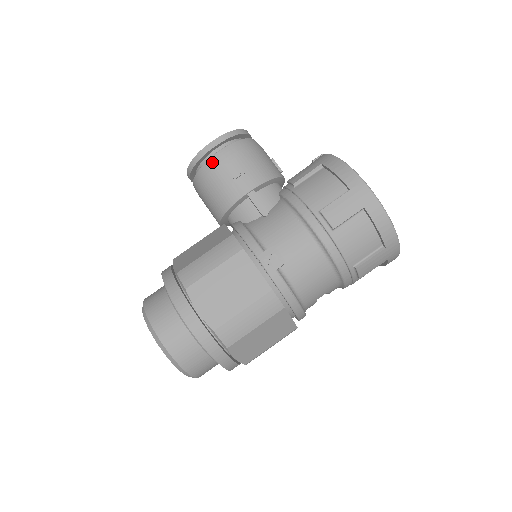
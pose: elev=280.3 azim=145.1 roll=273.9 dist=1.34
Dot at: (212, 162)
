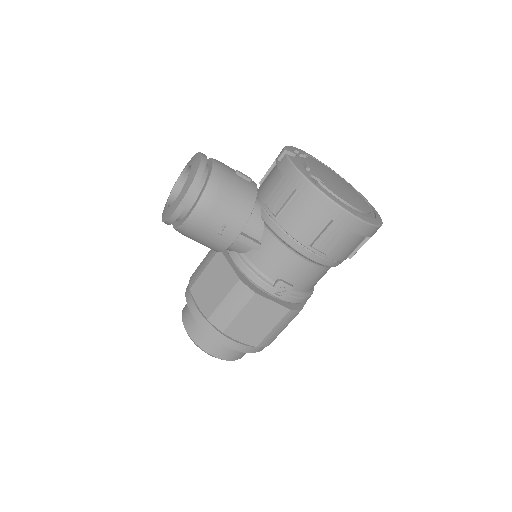
Dot at: (190, 224)
